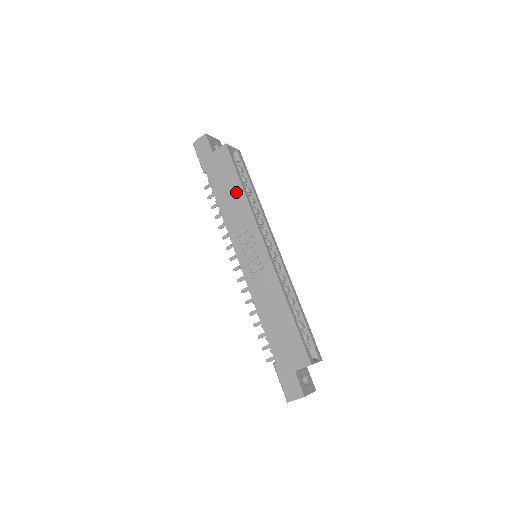
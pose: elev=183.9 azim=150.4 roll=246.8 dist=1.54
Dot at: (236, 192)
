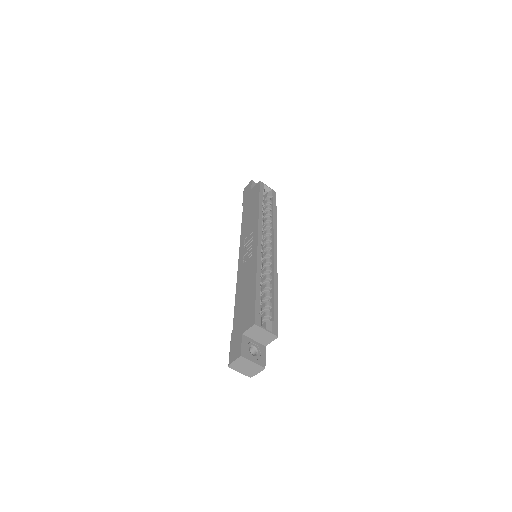
Dot at: (254, 209)
